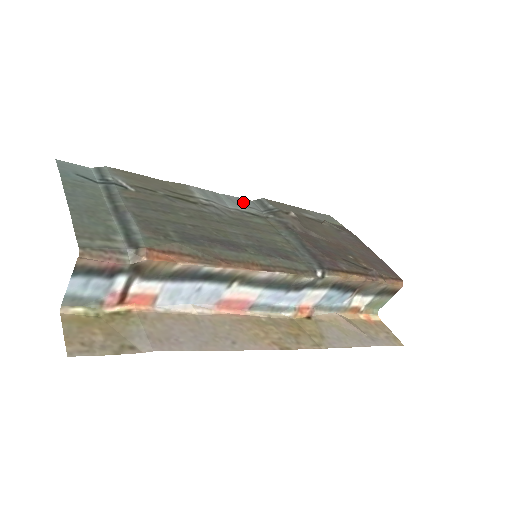
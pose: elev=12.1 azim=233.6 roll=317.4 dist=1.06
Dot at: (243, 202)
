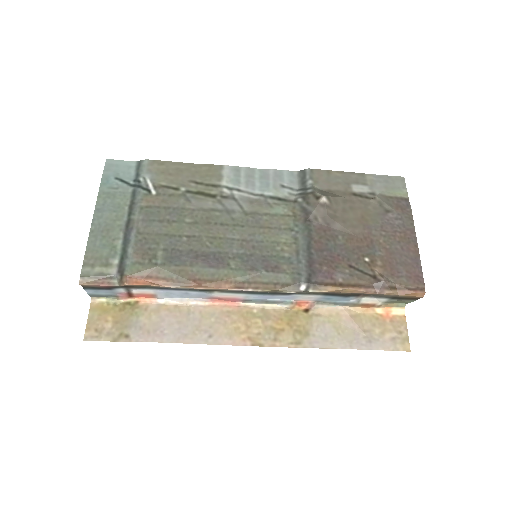
Dot at: (280, 178)
